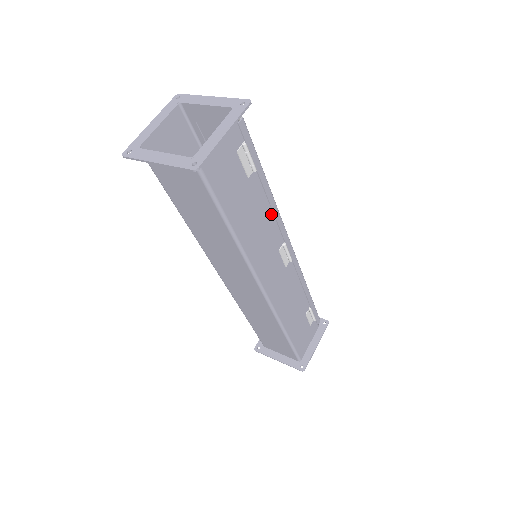
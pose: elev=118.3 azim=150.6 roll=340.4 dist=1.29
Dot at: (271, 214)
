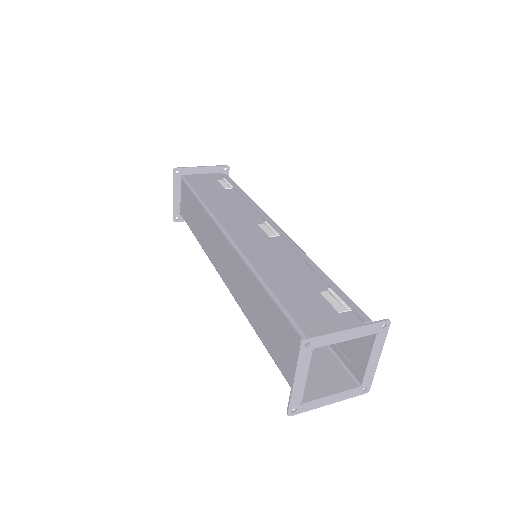
Dot at: (250, 207)
